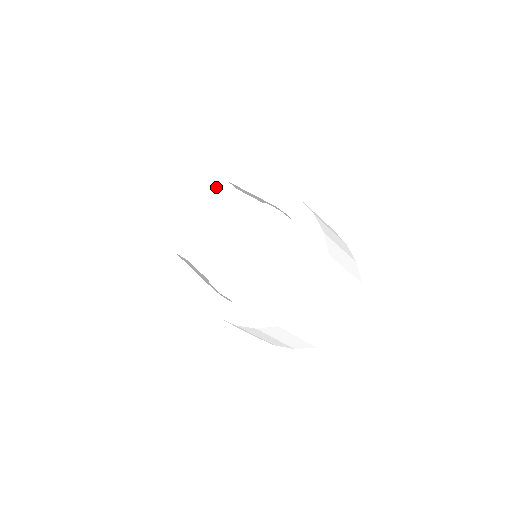
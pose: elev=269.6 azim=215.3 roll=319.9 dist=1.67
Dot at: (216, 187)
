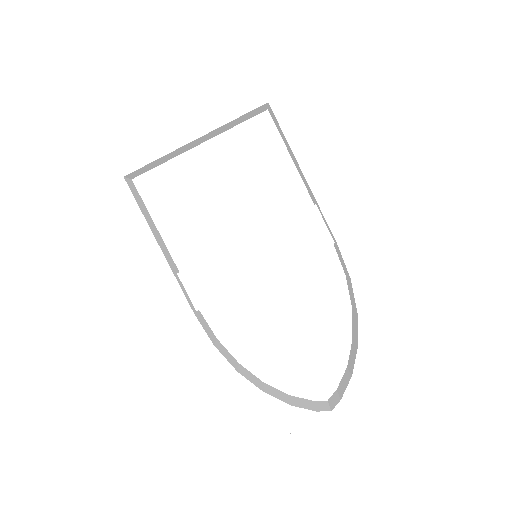
Dot at: (241, 93)
